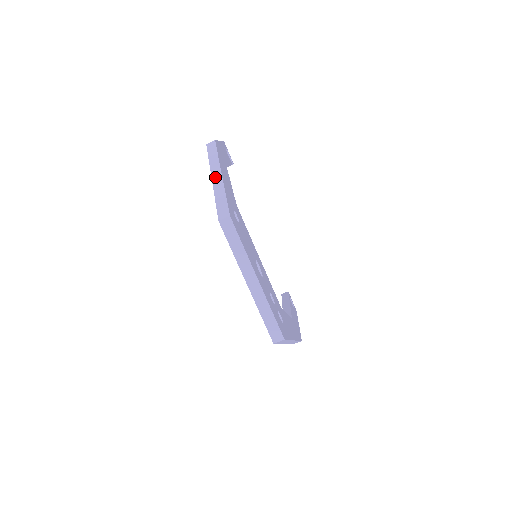
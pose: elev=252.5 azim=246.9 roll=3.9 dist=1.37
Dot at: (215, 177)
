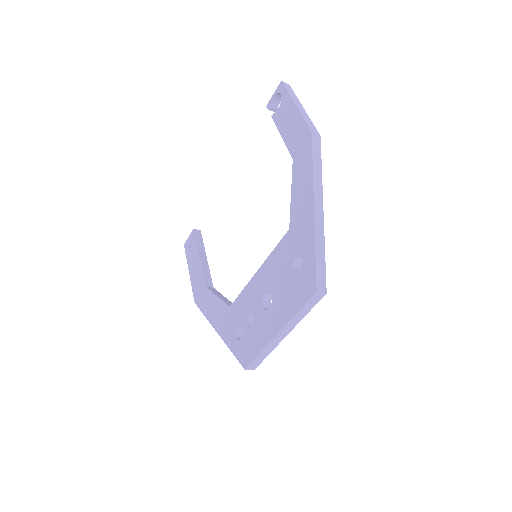
Dot at: (318, 211)
